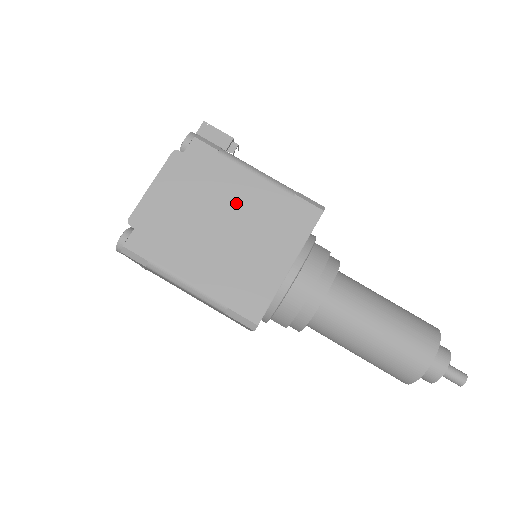
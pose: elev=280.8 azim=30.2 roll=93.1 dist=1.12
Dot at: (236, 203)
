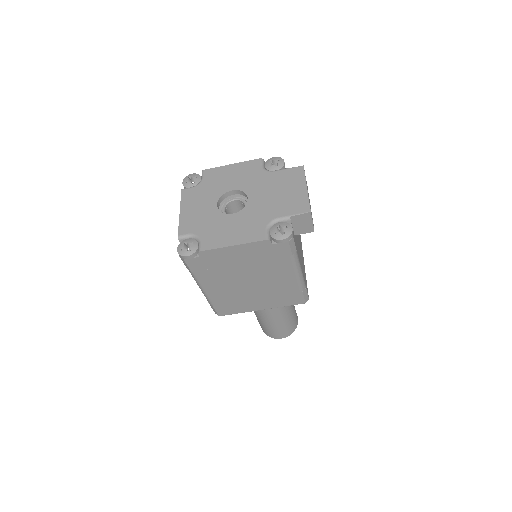
Dot at: (269, 279)
